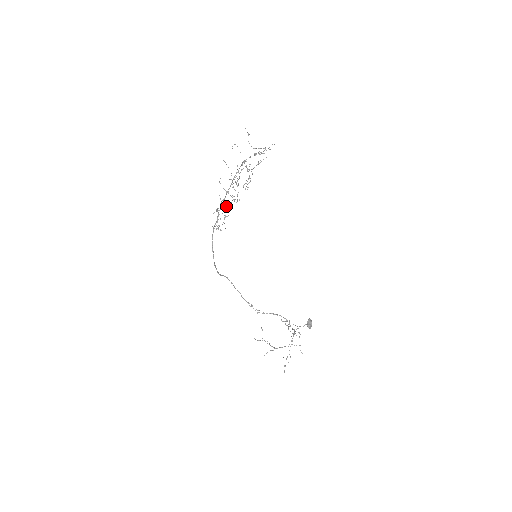
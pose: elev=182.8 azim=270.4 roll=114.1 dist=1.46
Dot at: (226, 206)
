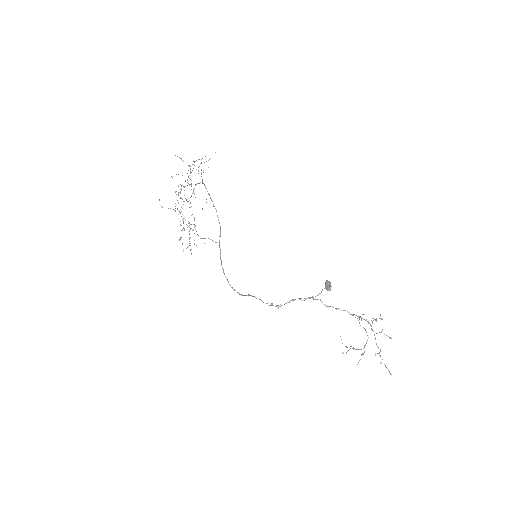
Dot at: (183, 223)
